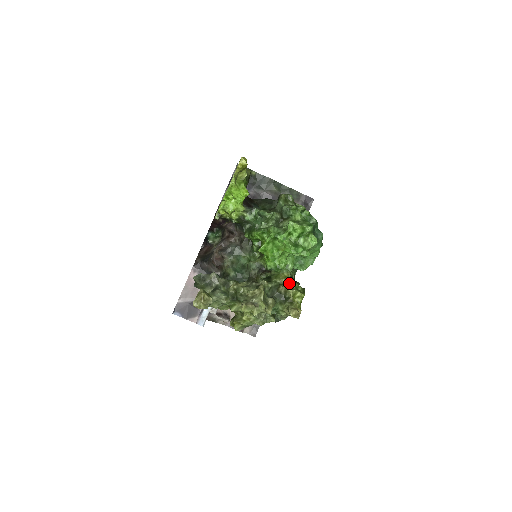
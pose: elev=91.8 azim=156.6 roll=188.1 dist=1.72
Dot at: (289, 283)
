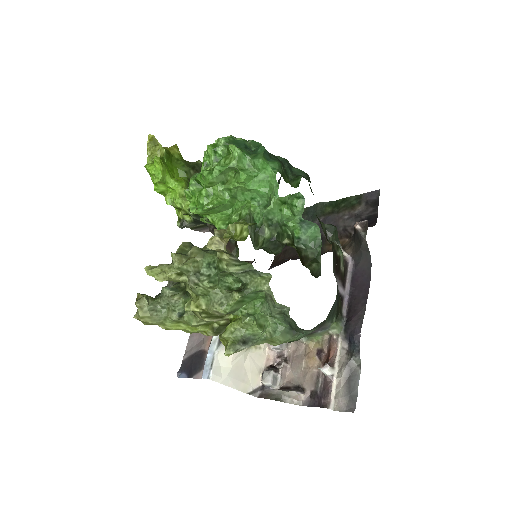
Dot at: occluded
